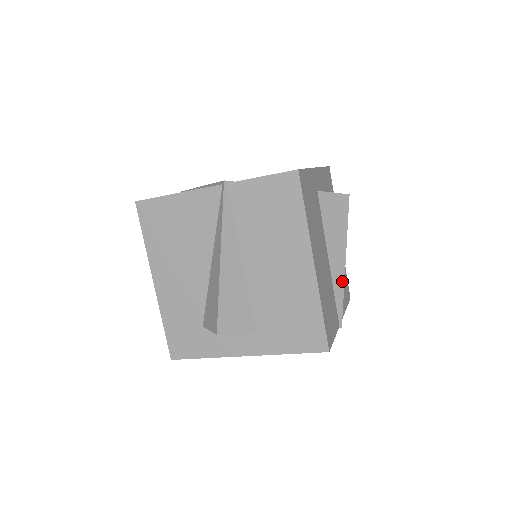
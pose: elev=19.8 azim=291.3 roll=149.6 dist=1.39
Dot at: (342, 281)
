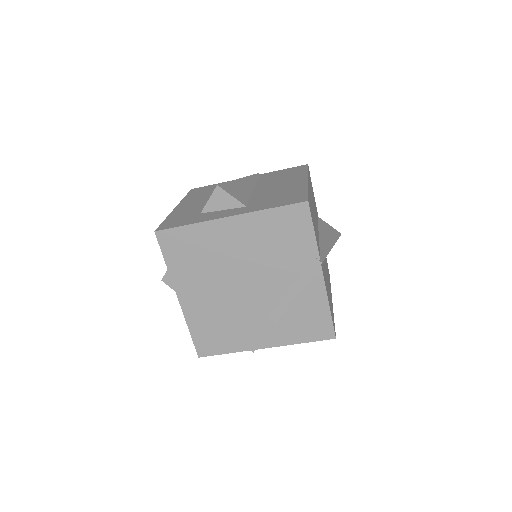
Dot at: (328, 250)
